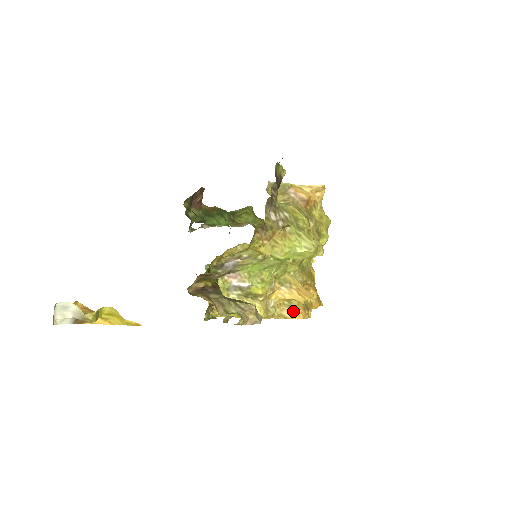
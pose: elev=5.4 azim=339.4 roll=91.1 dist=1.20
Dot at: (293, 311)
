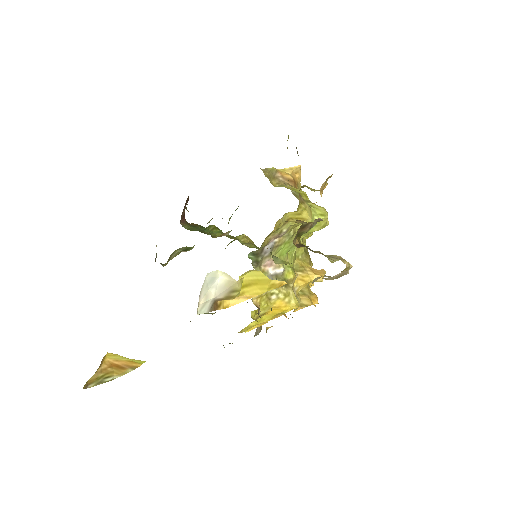
Dot at: (309, 298)
